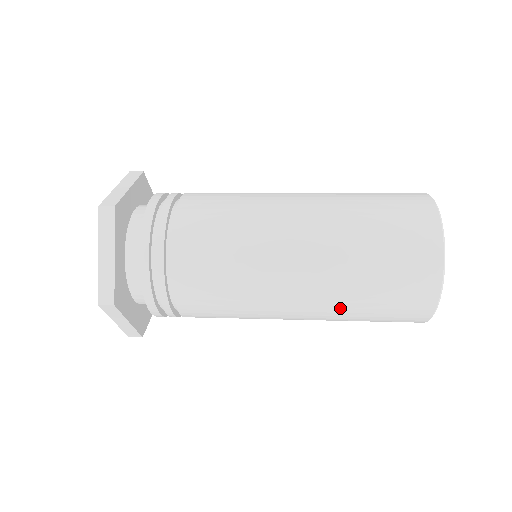
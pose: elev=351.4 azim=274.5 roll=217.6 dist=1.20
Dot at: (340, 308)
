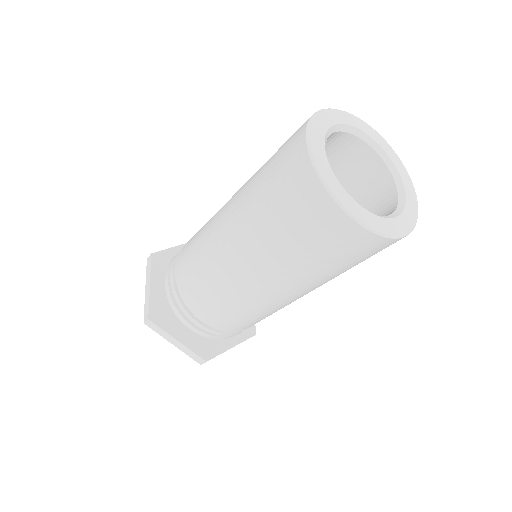
Dot at: (269, 252)
